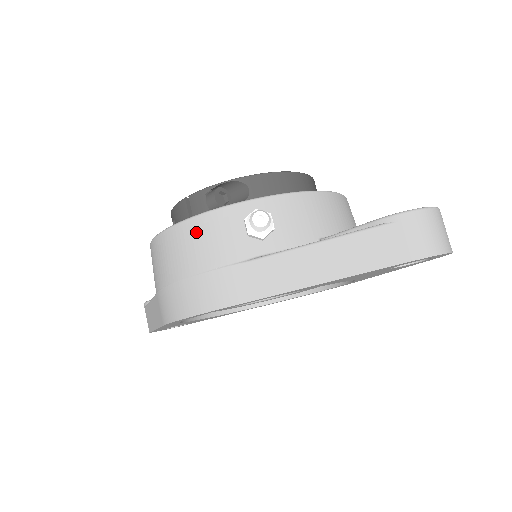
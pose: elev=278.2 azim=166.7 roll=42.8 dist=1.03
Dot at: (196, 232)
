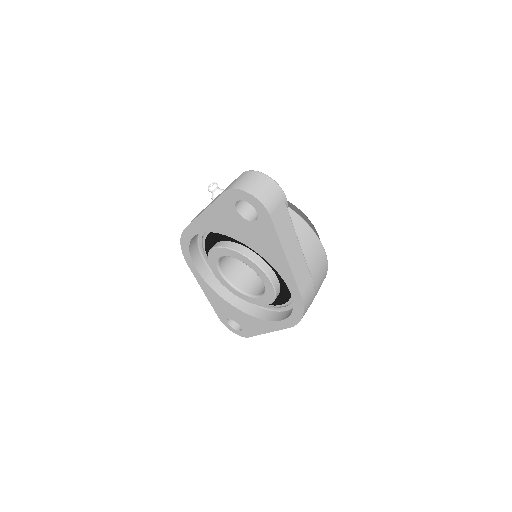
Dot at: occluded
